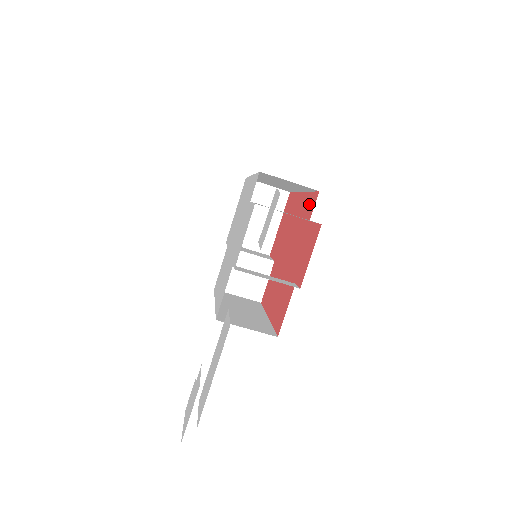
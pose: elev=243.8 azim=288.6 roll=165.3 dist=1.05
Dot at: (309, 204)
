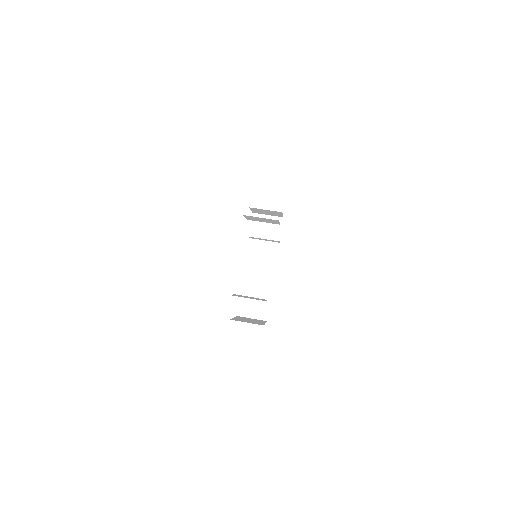
Dot at: occluded
